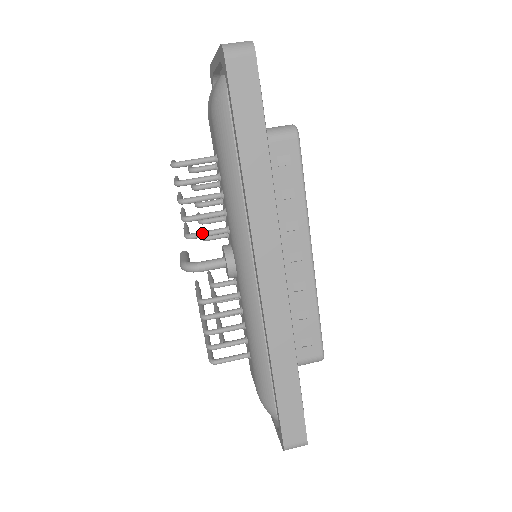
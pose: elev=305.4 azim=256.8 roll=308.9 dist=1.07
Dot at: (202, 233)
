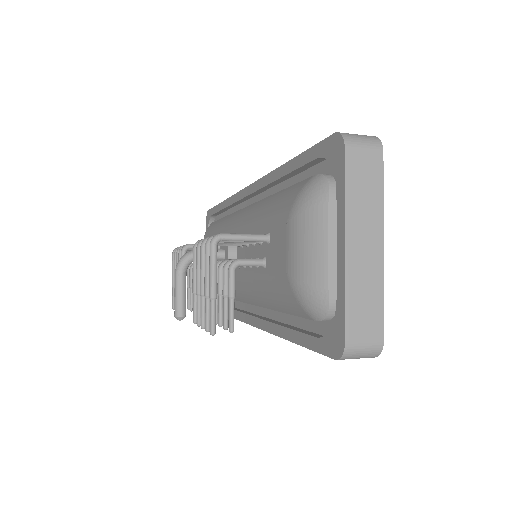
Dot at: occluded
